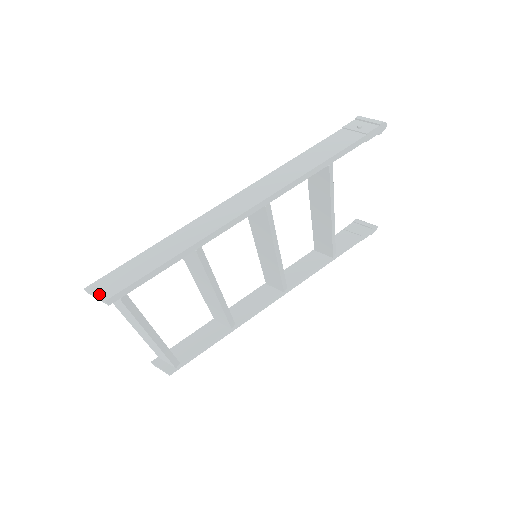
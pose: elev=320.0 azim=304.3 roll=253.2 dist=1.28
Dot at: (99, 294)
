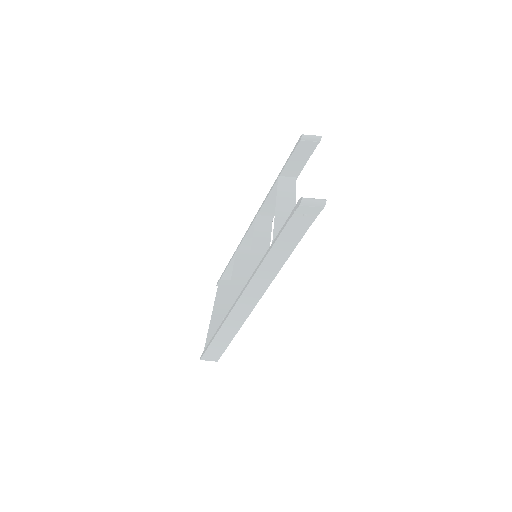
Dot at: (211, 360)
